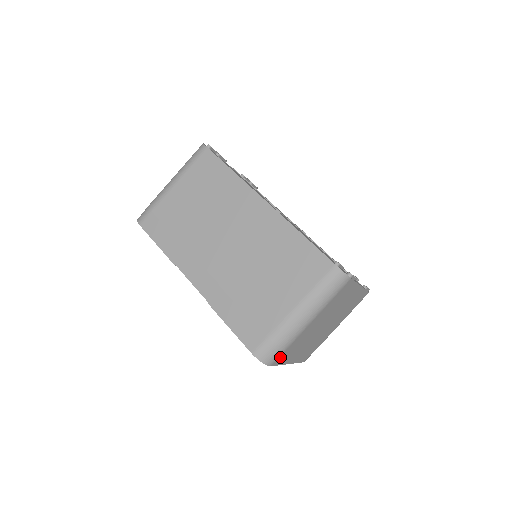
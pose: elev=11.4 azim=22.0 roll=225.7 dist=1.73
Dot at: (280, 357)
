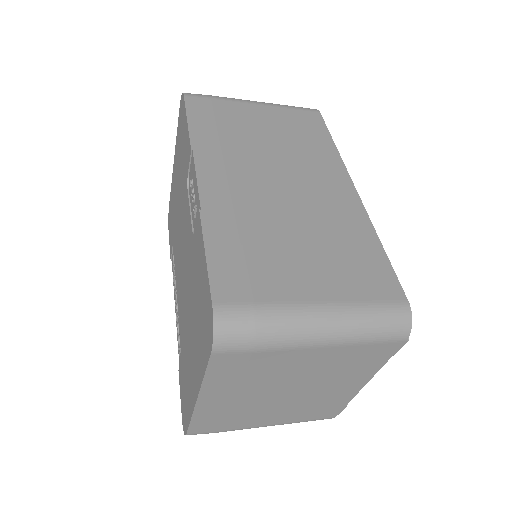
Dot at: (233, 356)
